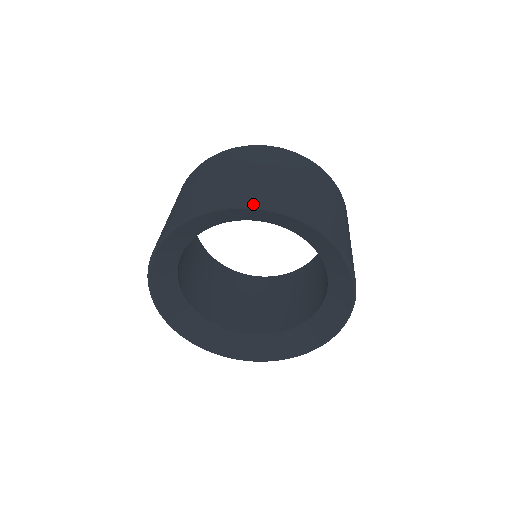
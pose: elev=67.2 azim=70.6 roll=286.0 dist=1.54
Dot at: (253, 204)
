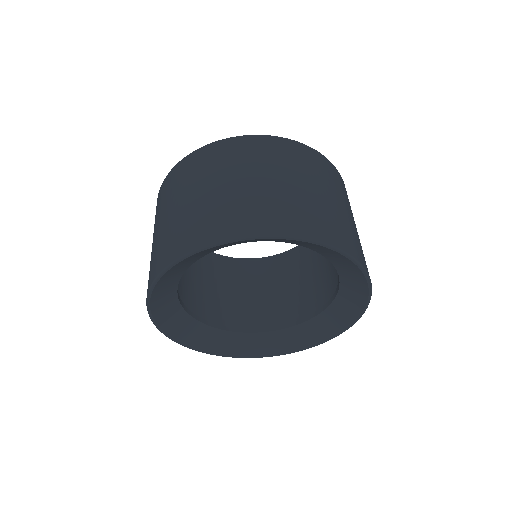
Dot at: (213, 242)
